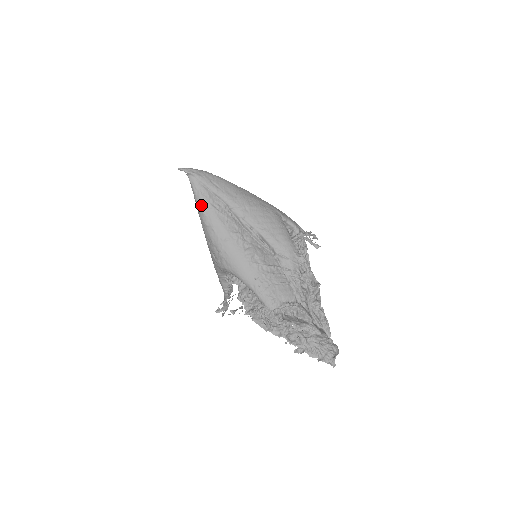
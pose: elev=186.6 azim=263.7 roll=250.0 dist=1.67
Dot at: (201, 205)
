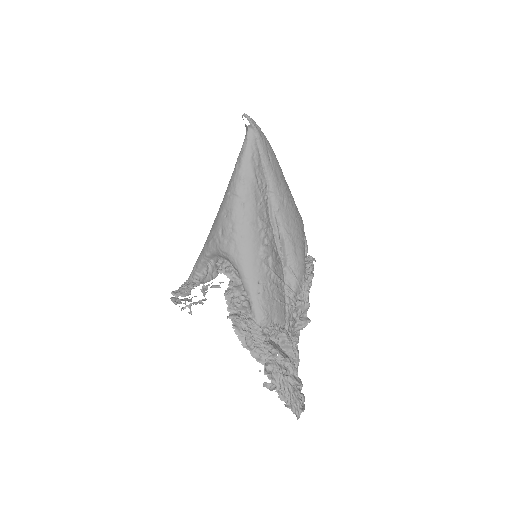
Dot at: (245, 169)
